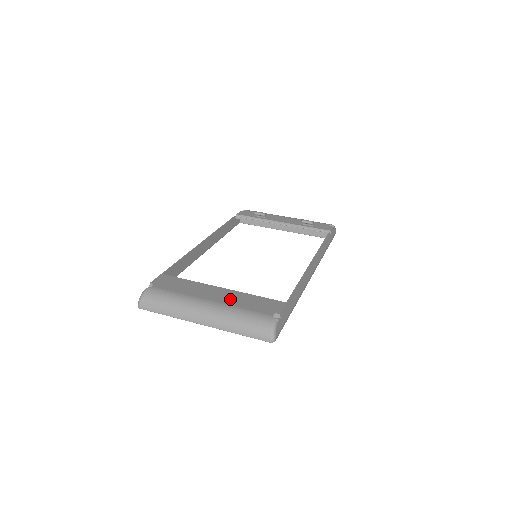
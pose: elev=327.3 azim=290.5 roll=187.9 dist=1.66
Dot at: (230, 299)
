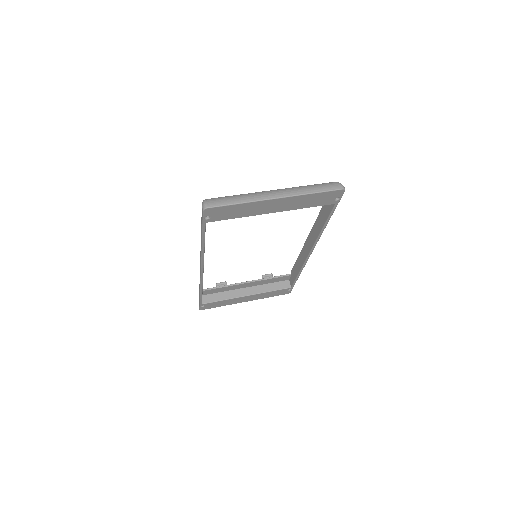
Dot at: occluded
